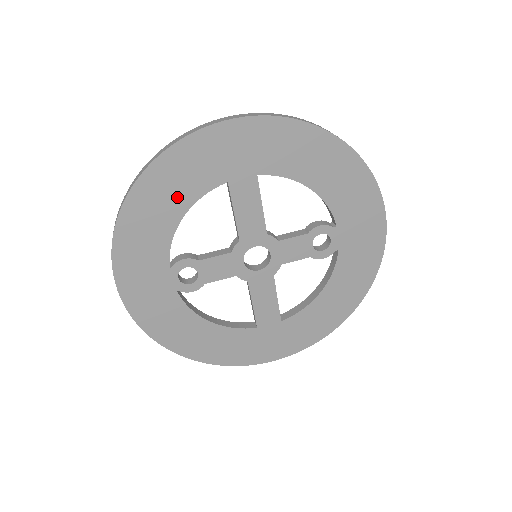
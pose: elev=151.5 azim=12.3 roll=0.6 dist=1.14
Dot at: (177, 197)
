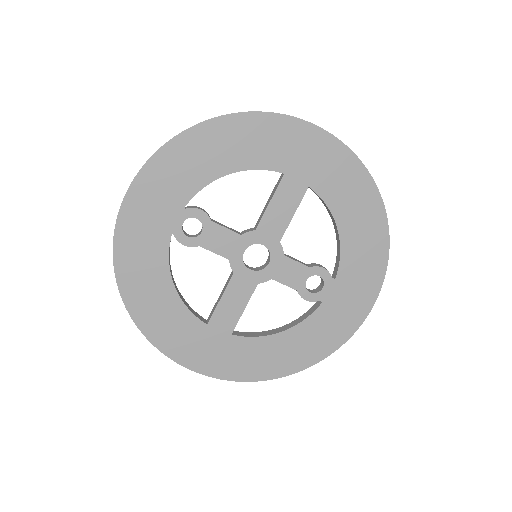
Dot at: (239, 154)
